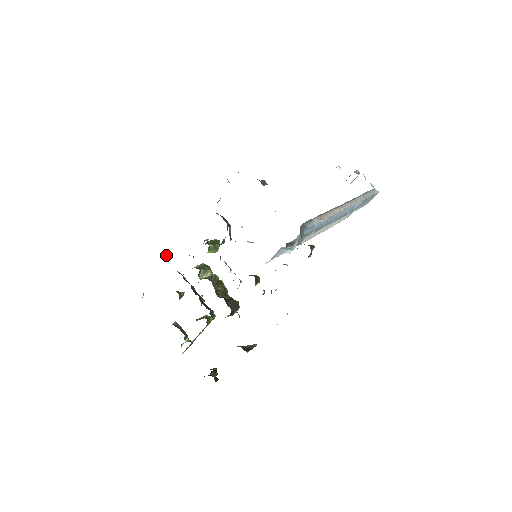
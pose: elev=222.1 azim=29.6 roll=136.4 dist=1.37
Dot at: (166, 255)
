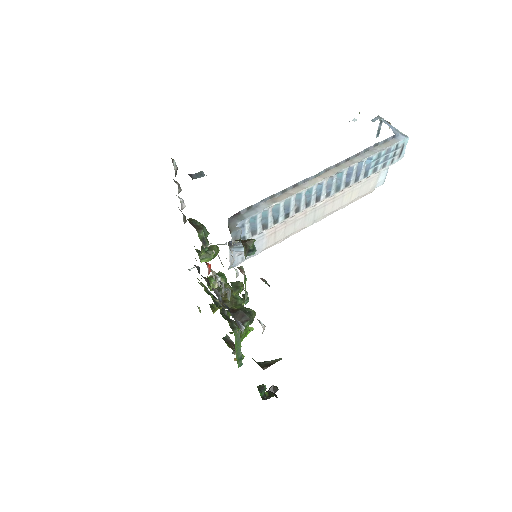
Dot at: (191, 268)
